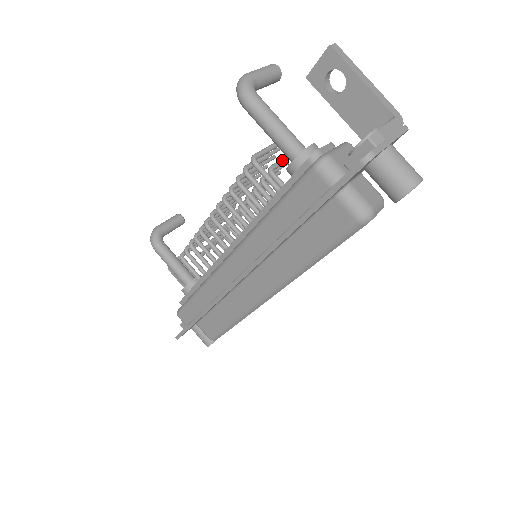
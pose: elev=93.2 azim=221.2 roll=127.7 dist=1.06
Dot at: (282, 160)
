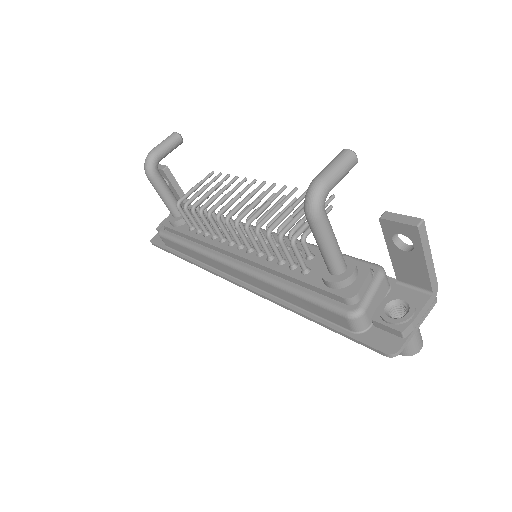
Dot at: occluded
